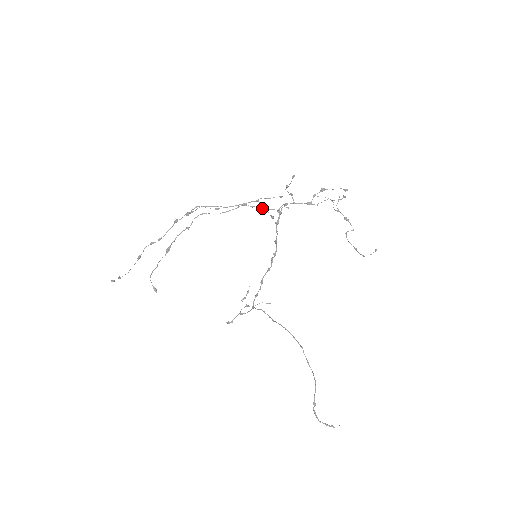
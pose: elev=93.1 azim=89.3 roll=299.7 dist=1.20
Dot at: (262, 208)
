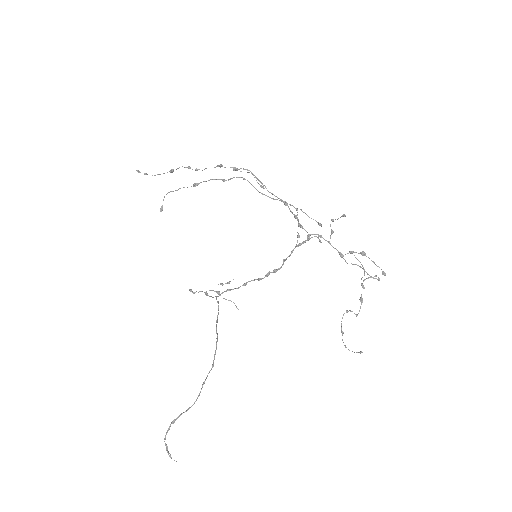
Dot at: occluded
